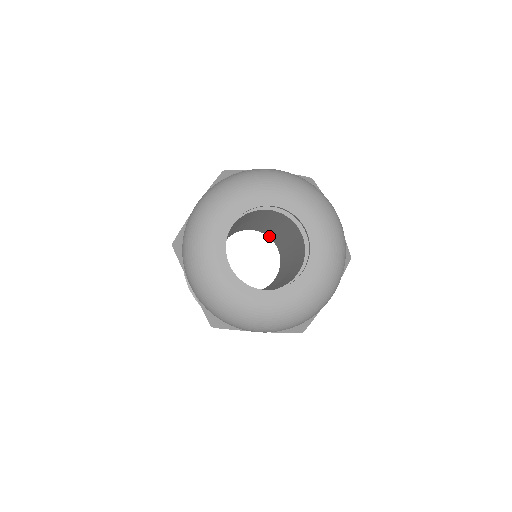
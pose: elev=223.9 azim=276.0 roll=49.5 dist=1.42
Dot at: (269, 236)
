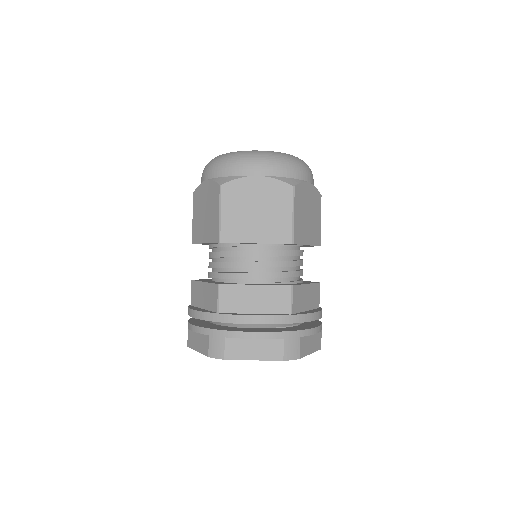
Dot at: occluded
